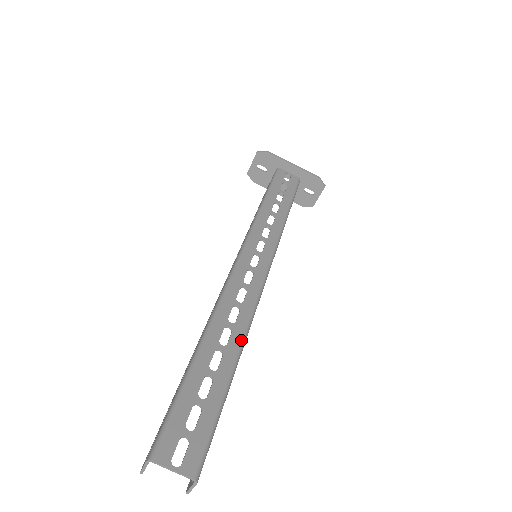
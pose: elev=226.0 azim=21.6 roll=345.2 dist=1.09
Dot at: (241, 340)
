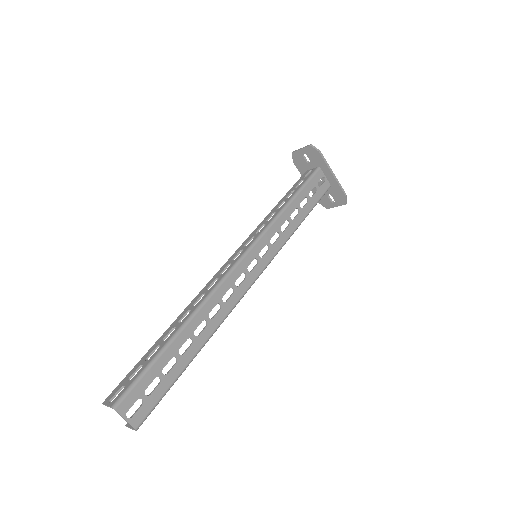
Dot at: (210, 335)
